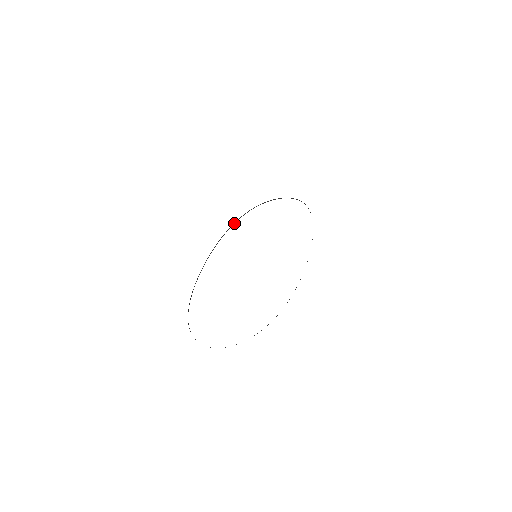
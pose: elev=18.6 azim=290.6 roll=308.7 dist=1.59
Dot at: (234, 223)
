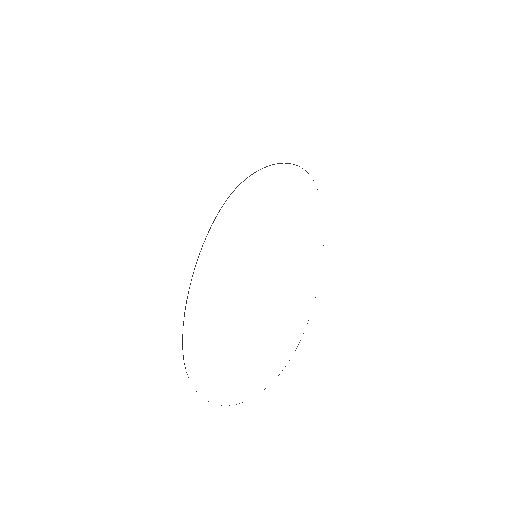
Dot at: (223, 204)
